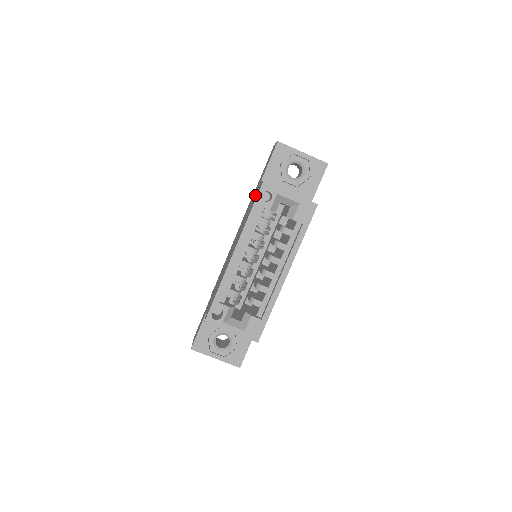
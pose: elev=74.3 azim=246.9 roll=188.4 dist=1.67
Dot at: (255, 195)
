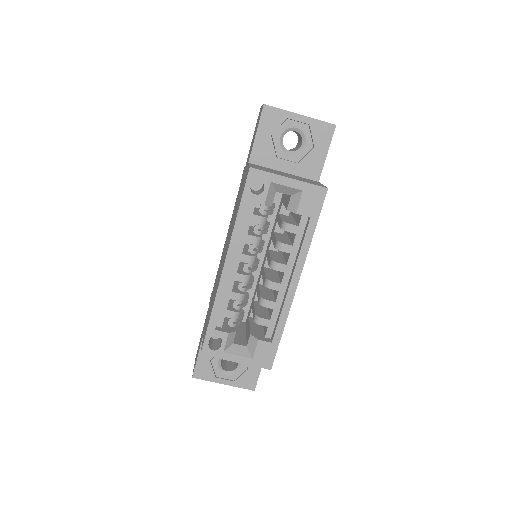
Dot at: (243, 183)
